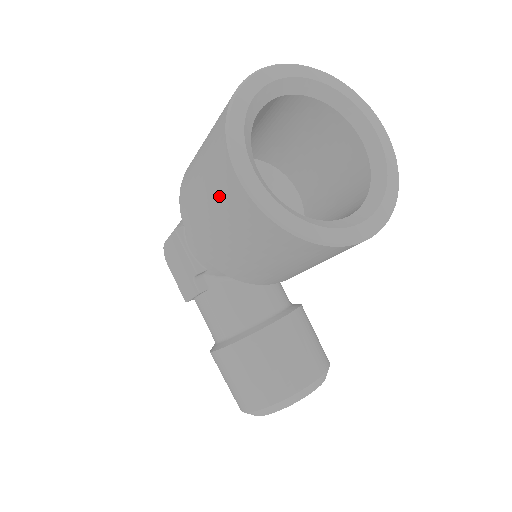
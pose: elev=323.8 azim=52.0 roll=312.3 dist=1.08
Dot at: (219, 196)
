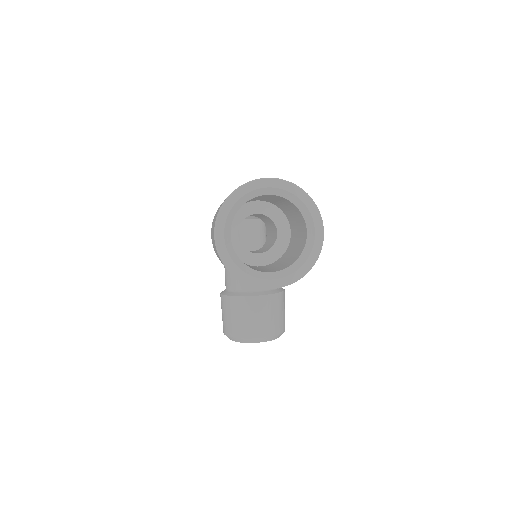
Dot at: occluded
